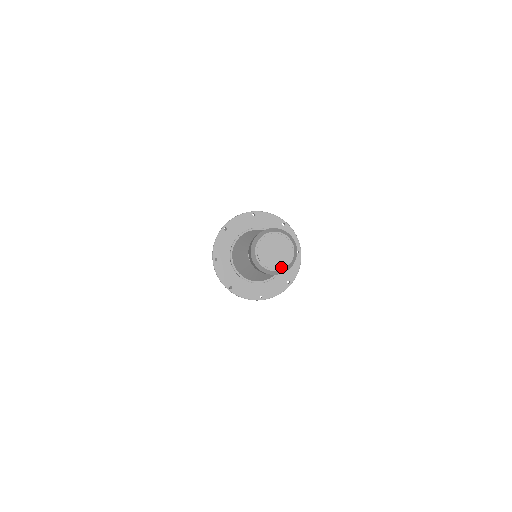
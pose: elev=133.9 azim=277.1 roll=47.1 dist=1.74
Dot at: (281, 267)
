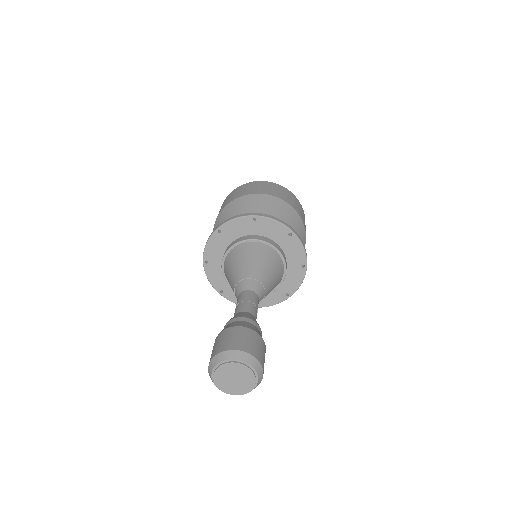
Dot at: (240, 394)
